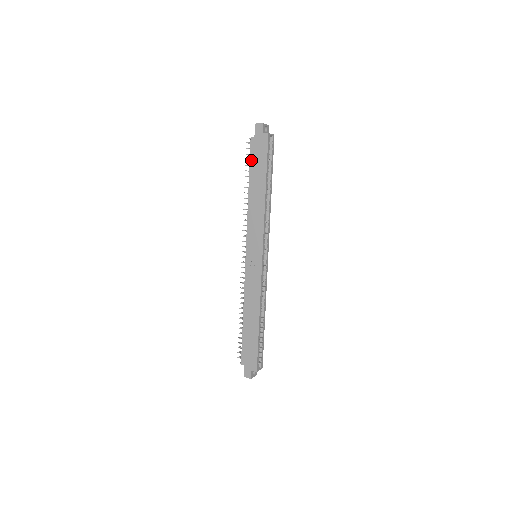
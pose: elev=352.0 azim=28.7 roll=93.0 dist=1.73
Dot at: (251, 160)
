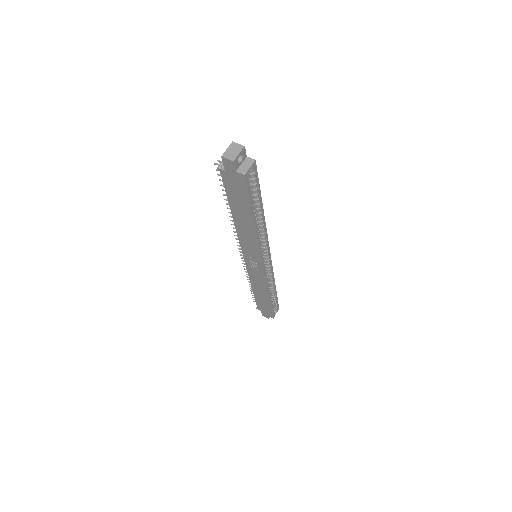
Dot at: (227, 191)
